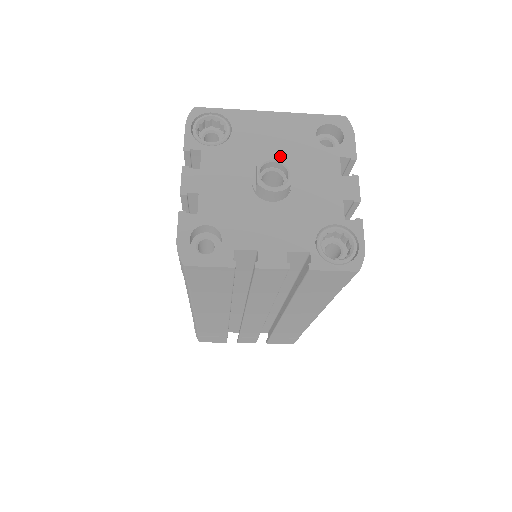
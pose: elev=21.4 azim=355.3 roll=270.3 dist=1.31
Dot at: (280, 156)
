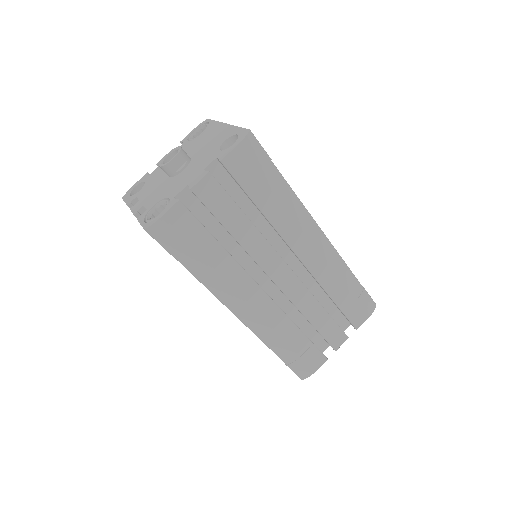
Dot at: (199, 152)
